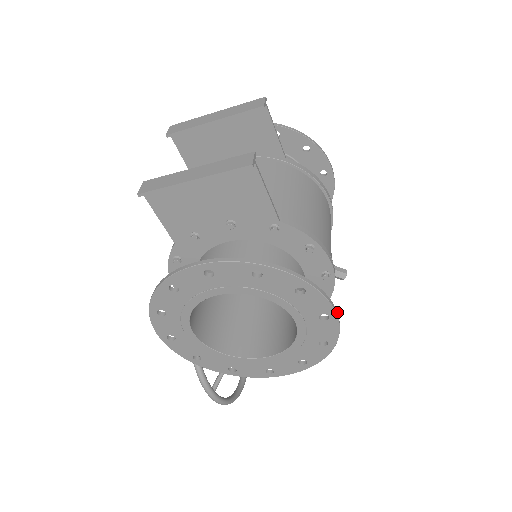
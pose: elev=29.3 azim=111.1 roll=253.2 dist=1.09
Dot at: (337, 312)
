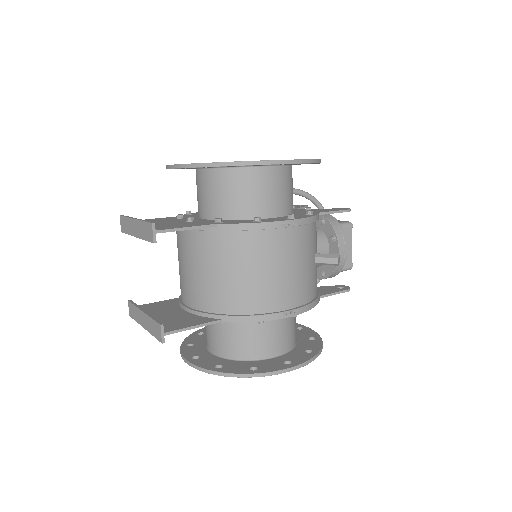
Dot at: (294, 366)
